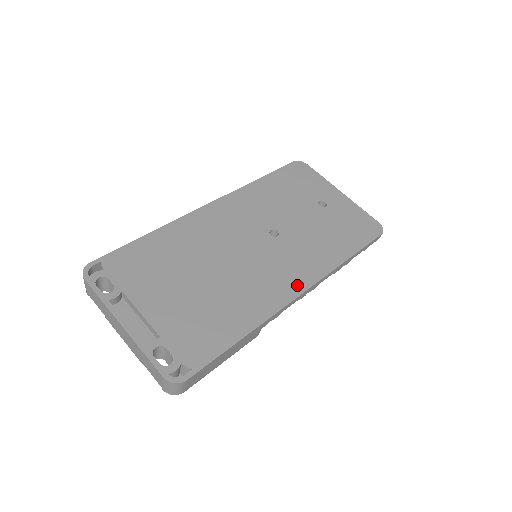
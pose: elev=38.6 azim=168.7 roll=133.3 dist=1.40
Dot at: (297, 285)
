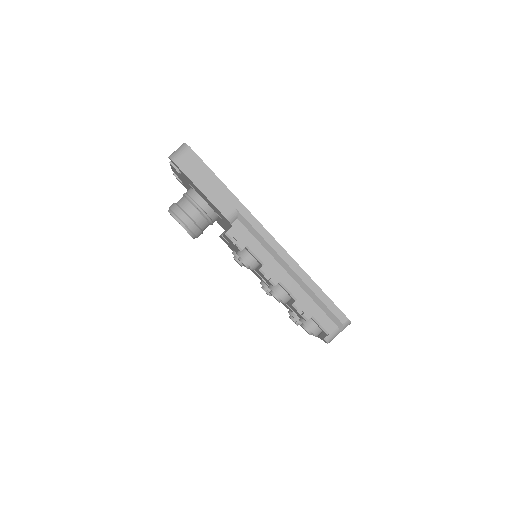
Dot at: occluded
